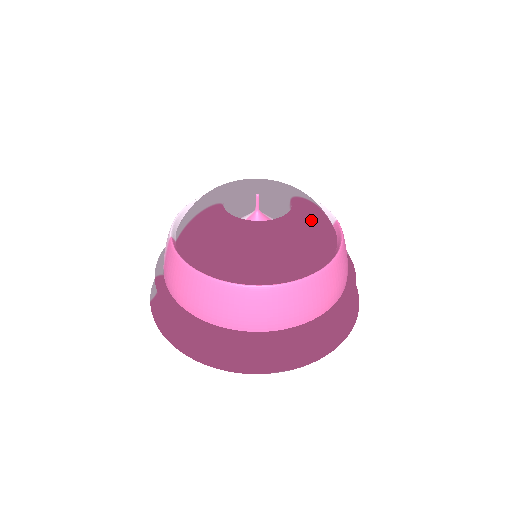
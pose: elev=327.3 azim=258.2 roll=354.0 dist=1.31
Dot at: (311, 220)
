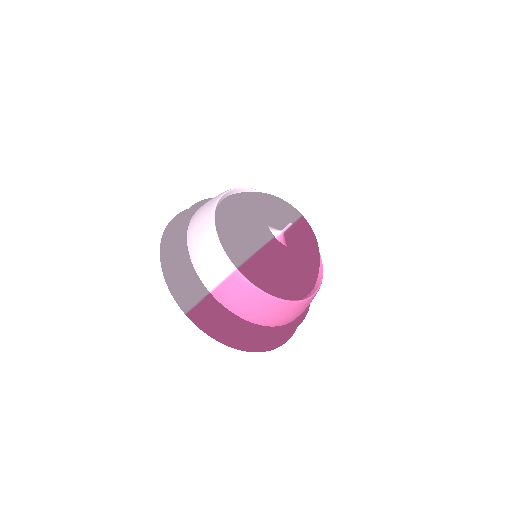
Dot at: (315, 236)
